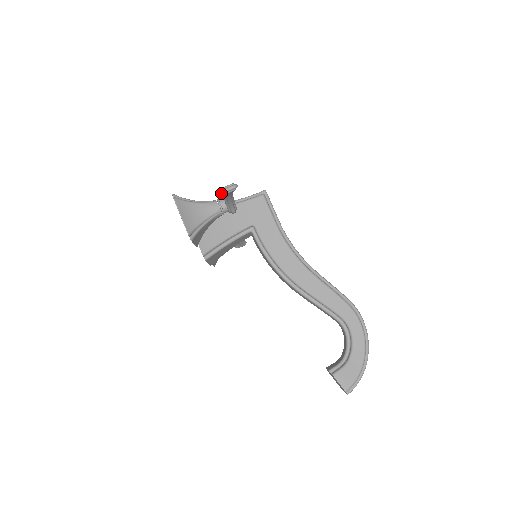
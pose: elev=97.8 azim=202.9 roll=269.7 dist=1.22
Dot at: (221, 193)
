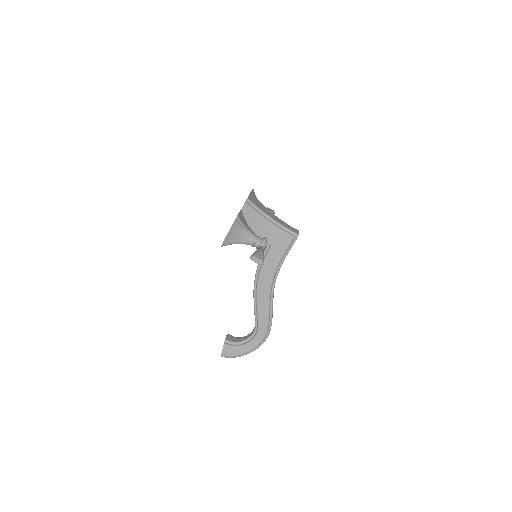
Dot at: (252, 260)
